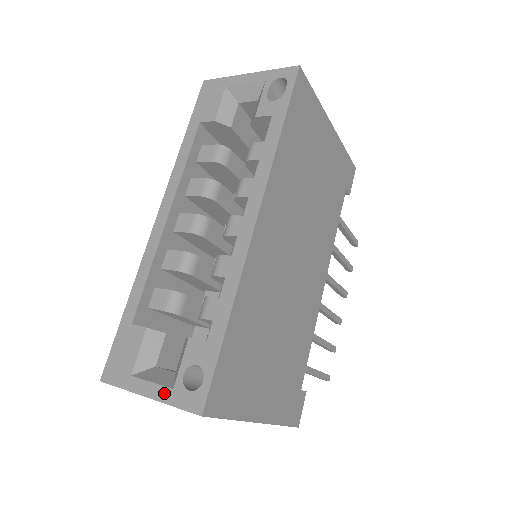
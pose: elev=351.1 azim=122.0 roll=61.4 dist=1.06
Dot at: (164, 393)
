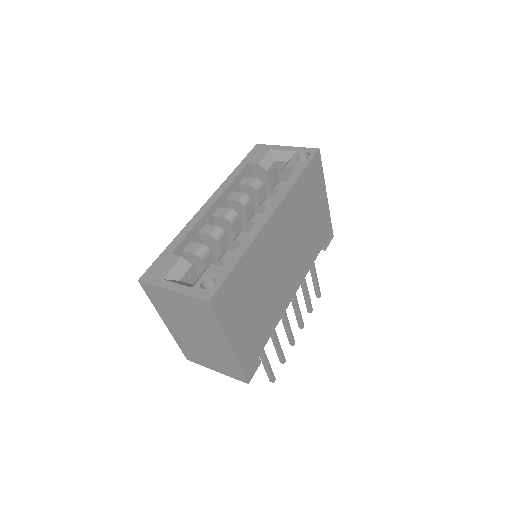
Dot at: (185, 289)
